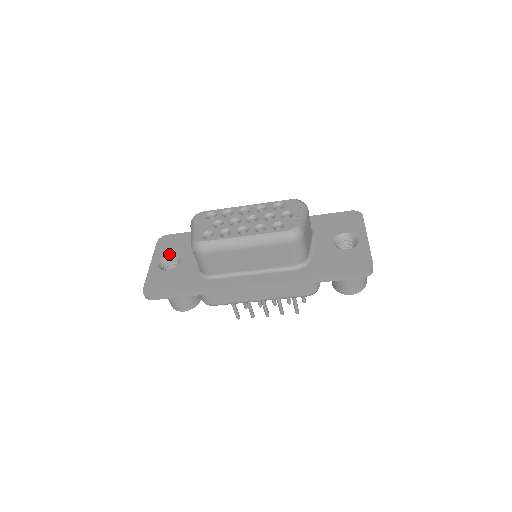
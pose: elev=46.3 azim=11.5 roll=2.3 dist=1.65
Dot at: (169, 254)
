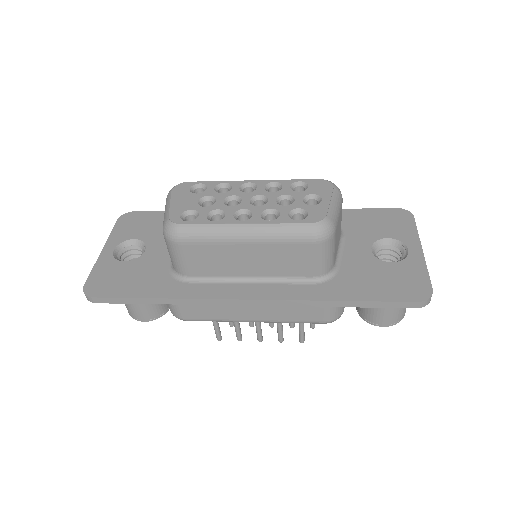
Dot at: (131, 238)
